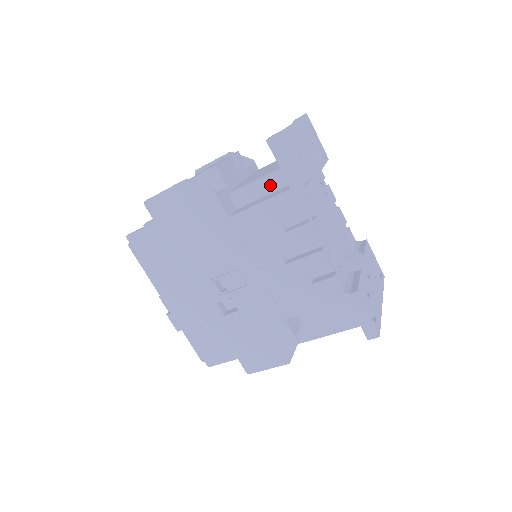
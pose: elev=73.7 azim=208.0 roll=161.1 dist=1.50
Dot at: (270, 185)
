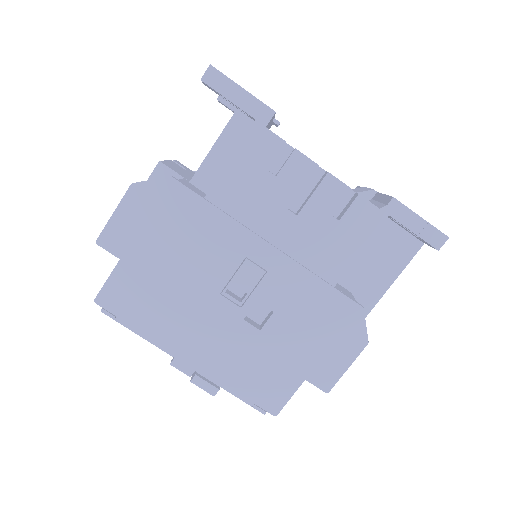
Dot at: (230, 143)
